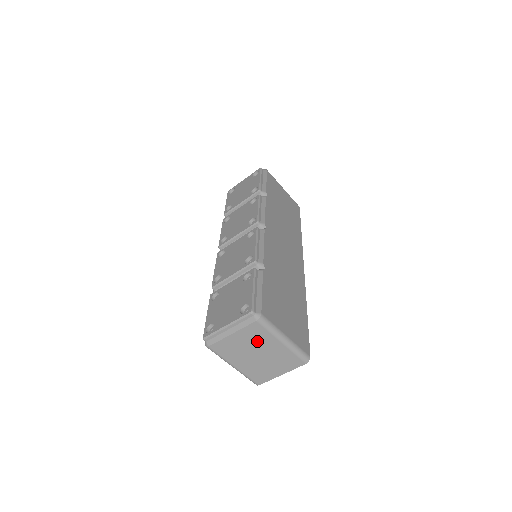
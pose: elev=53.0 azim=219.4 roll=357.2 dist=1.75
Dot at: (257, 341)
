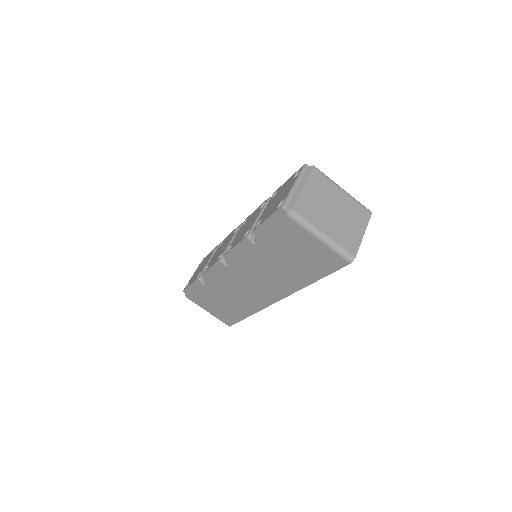
Dot at: (325, 192)
